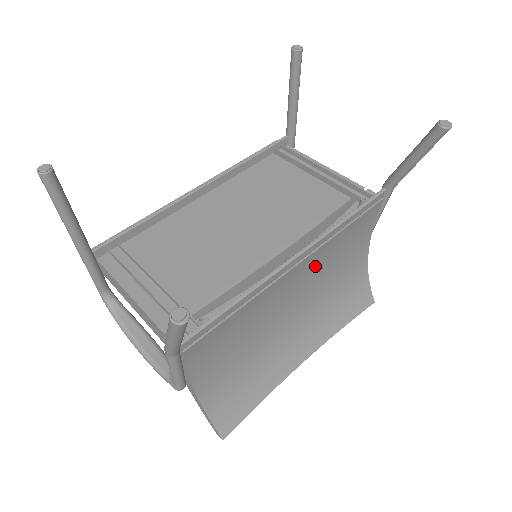
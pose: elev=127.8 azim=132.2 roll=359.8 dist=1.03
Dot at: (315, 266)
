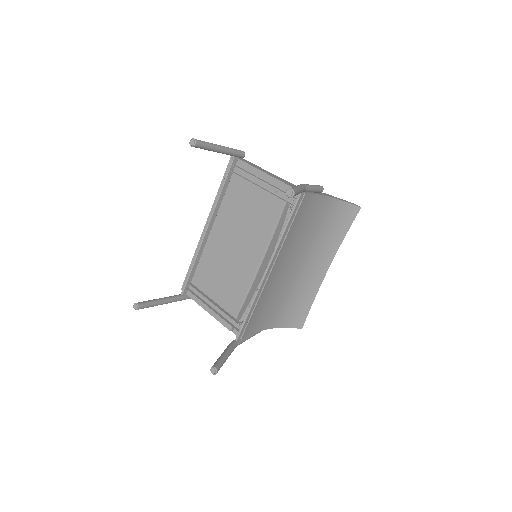
Dot at: (288, 250)
